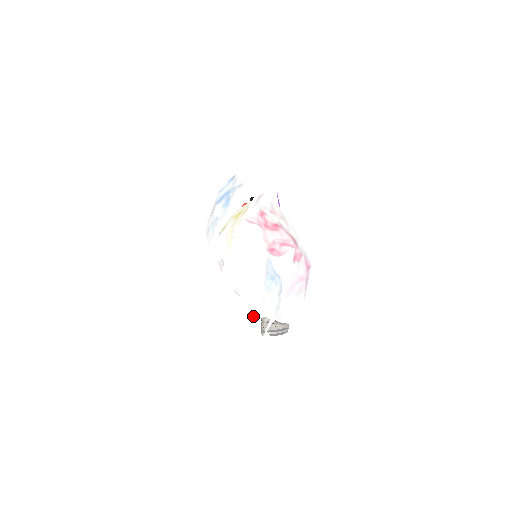
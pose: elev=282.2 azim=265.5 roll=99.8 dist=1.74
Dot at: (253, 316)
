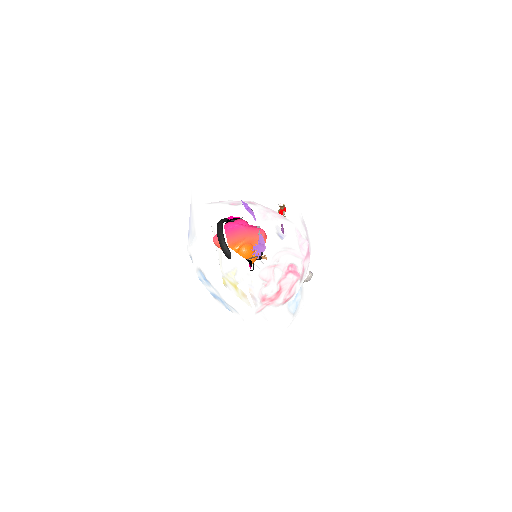
Dot at: occluded
